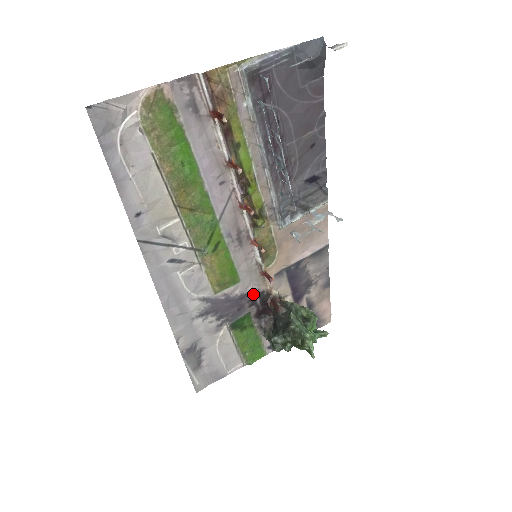
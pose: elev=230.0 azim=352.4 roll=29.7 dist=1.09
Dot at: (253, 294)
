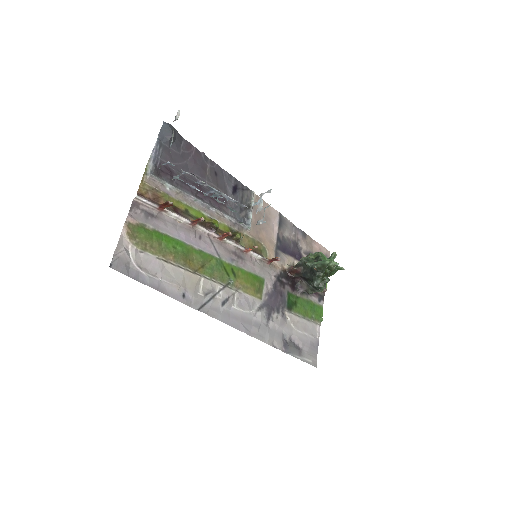
Dot at: (278, 279)
